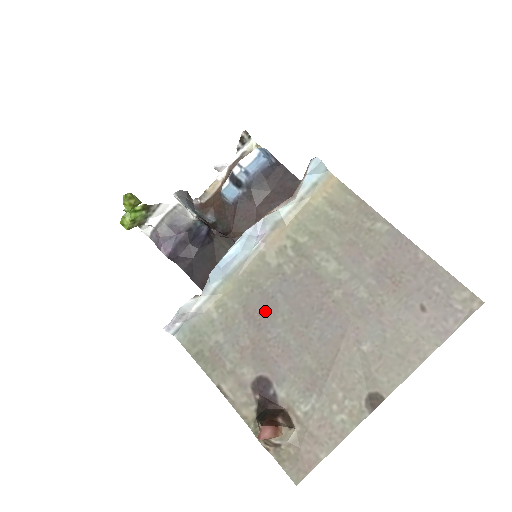
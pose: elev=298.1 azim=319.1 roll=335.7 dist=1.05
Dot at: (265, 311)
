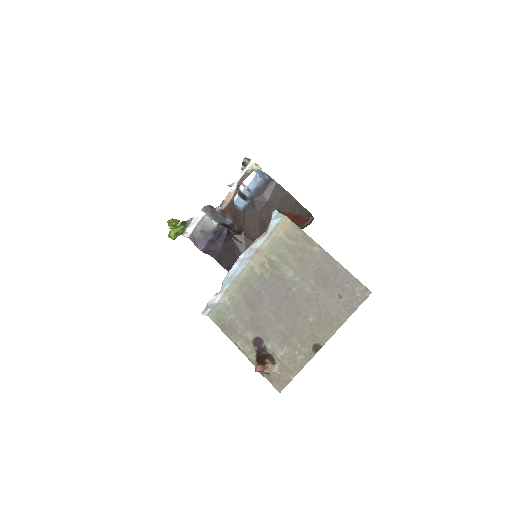
Dot at: (256, 300)
